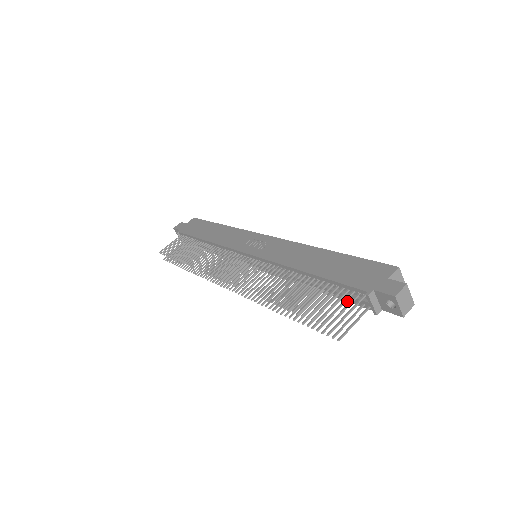
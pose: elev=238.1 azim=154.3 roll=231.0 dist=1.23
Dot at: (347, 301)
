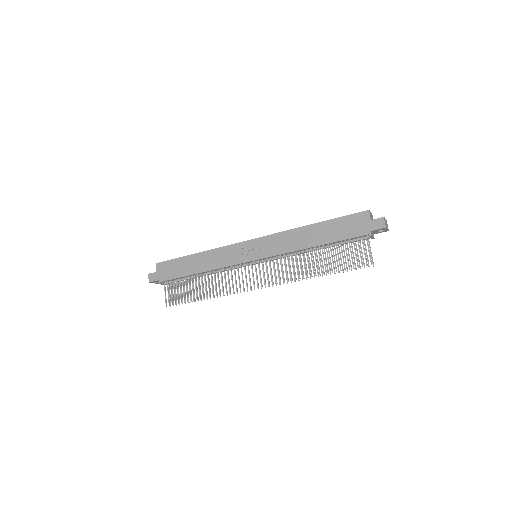
Dot at: occluded
